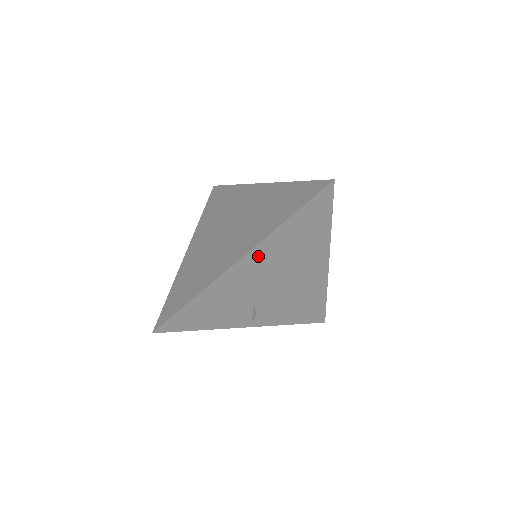
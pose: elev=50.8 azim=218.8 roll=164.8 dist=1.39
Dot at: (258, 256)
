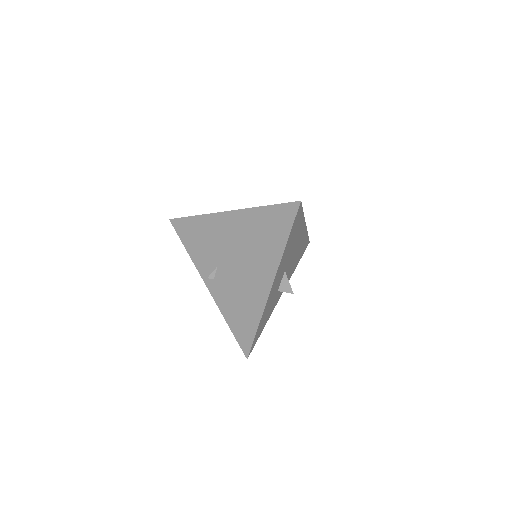
Dot at: (237, 221)
